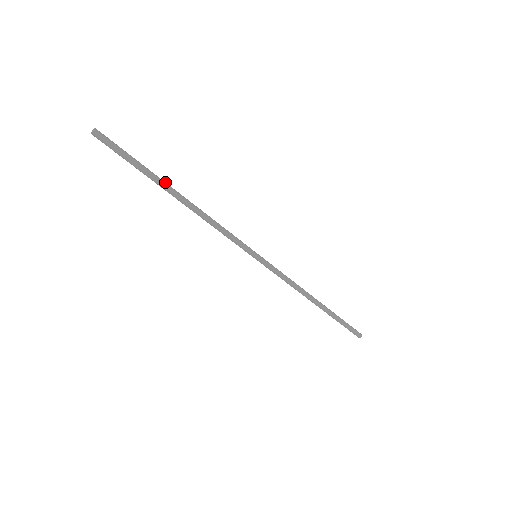
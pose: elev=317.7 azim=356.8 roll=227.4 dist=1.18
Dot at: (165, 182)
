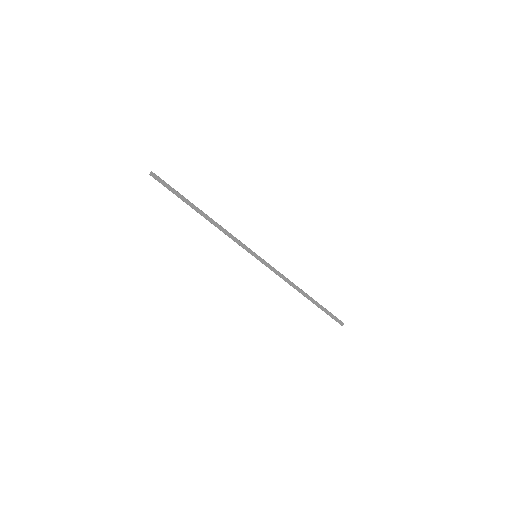
Dot at: (193, 204)
